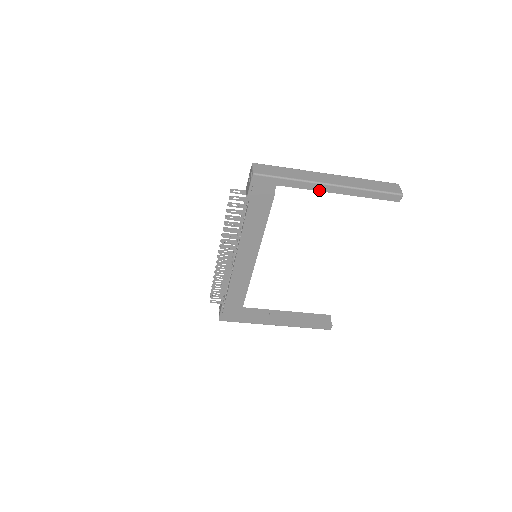
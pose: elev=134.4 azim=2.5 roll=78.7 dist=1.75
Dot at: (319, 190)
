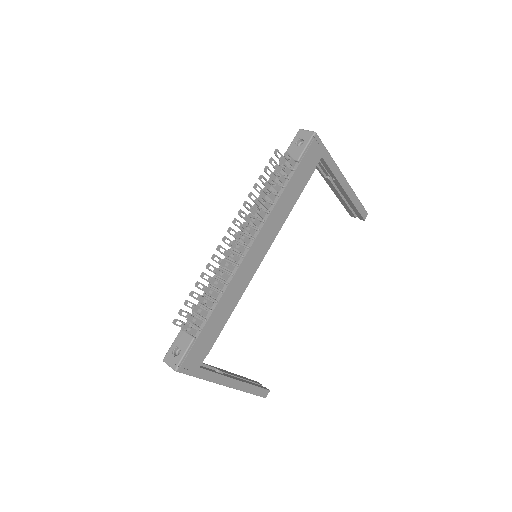
Dot at: (338, 180)
